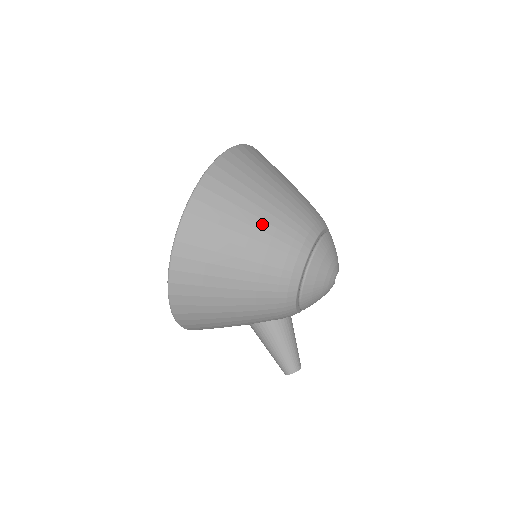
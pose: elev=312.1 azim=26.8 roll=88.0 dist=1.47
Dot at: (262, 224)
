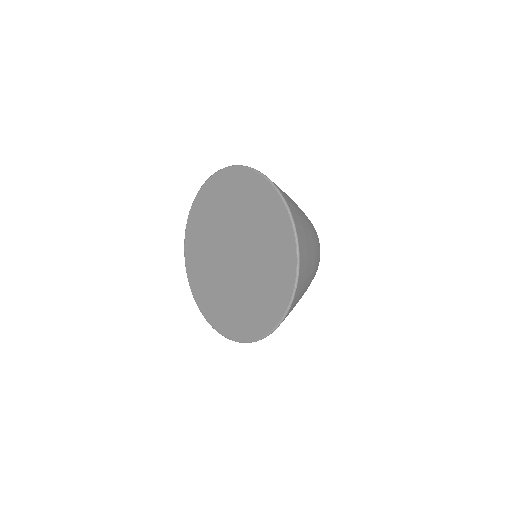
Dot at: (314, 267)
